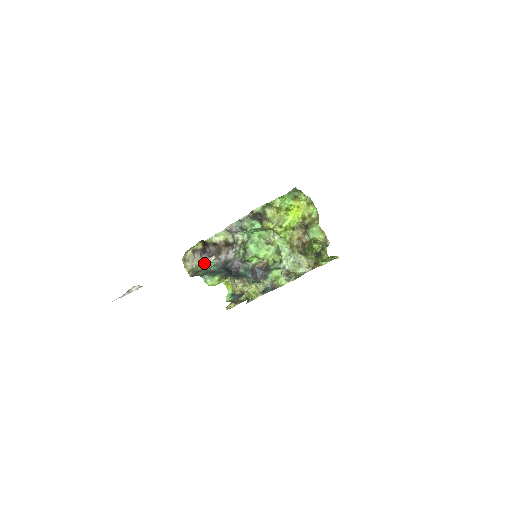
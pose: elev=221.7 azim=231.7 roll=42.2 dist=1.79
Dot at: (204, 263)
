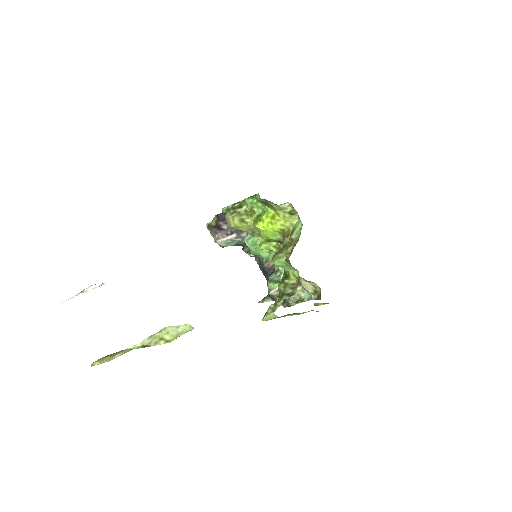
Dot at: (220, 242)
